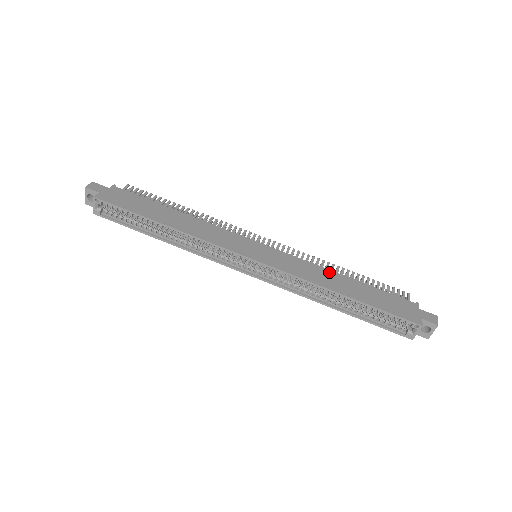
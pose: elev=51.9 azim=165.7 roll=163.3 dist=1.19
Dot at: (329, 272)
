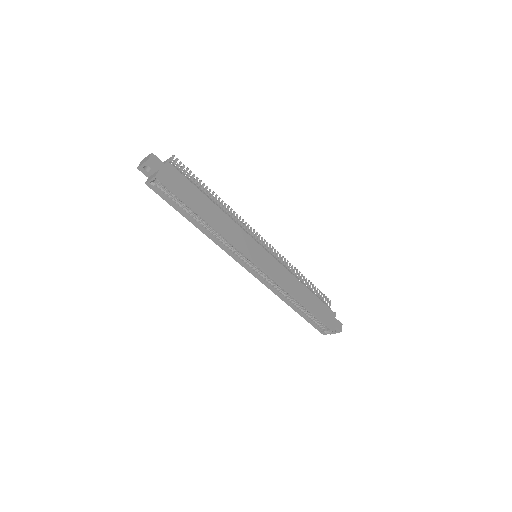
Dot at: (297, 282)
